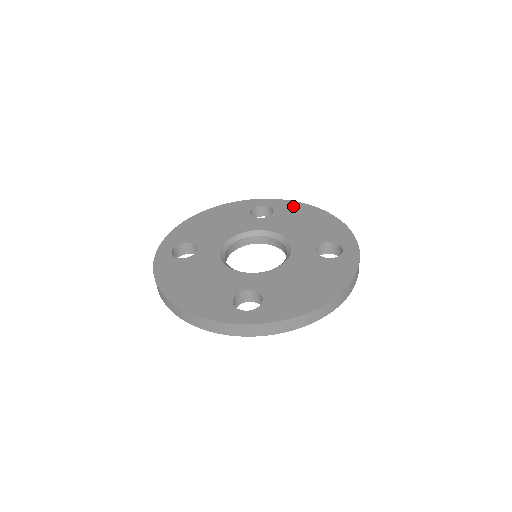
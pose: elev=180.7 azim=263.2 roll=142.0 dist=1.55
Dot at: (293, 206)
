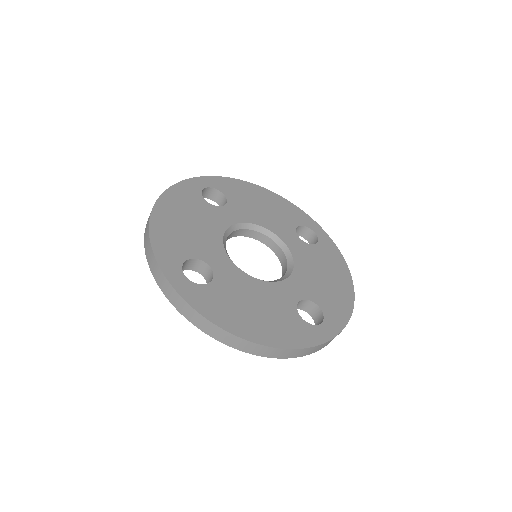
Dot at: (234, 185)
